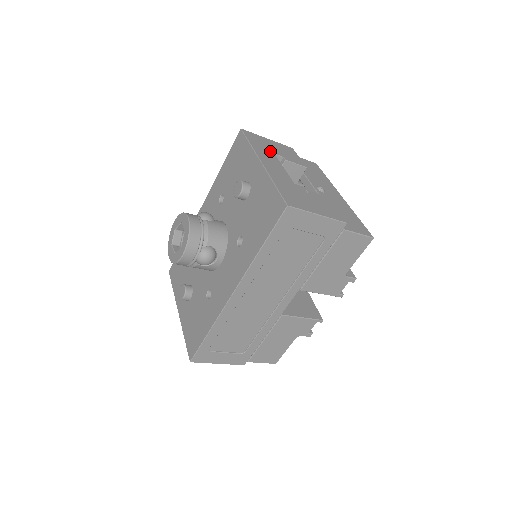
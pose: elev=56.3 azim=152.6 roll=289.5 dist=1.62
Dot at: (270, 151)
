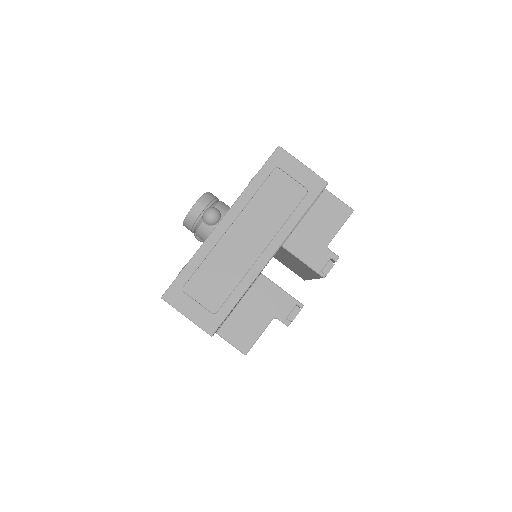
Dot at: occluded
